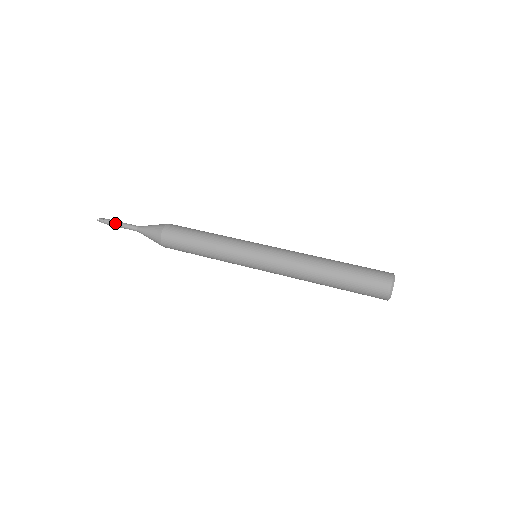
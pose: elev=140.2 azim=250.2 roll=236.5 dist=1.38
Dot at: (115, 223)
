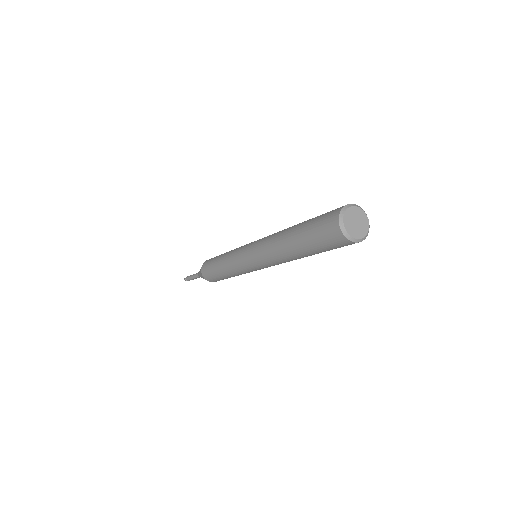
Dot at: (190, 275)
